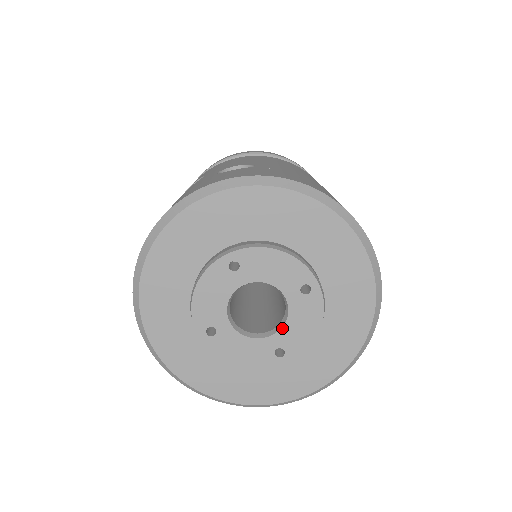
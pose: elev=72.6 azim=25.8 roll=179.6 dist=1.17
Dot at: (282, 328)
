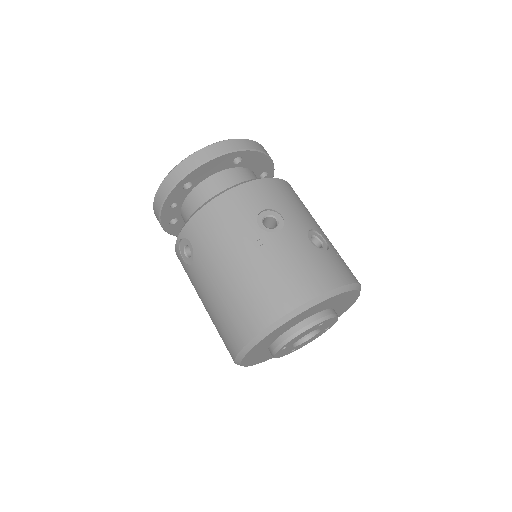
Dot at: (305, 342)
